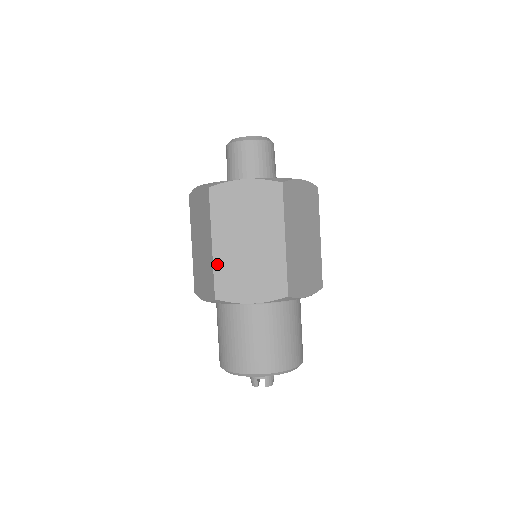
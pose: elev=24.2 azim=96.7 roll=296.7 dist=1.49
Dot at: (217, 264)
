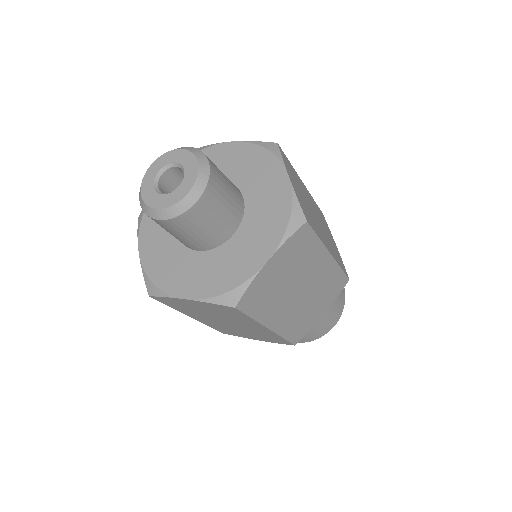
Dot at: (207, 324)
